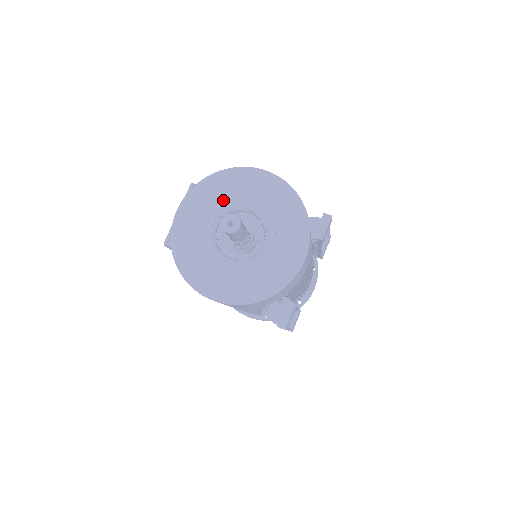
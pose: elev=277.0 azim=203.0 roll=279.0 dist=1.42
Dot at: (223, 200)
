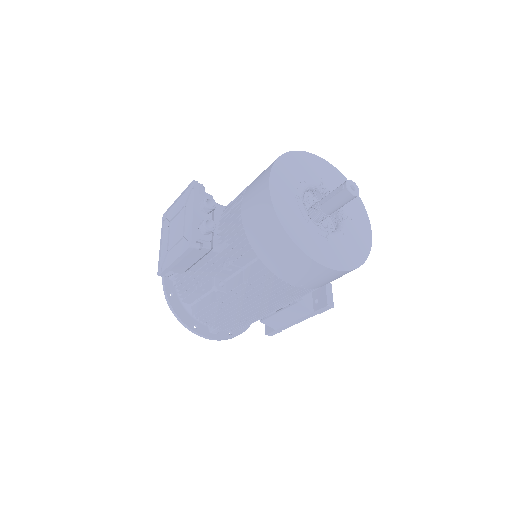
Dot at: (300, 178)
